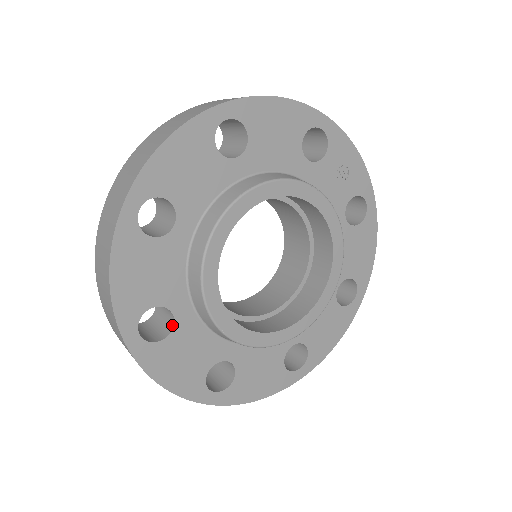
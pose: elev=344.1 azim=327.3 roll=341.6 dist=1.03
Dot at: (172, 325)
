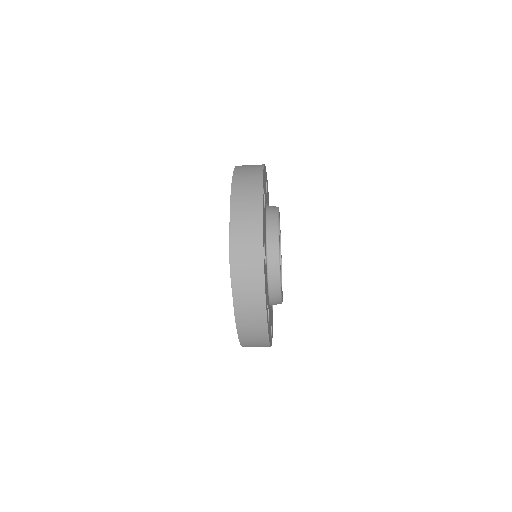
Dot at: occluded
